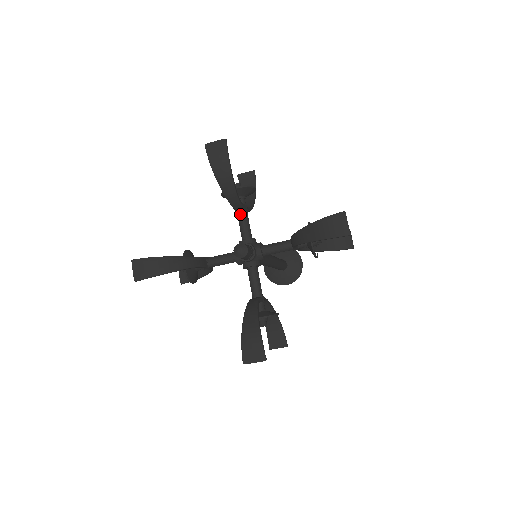
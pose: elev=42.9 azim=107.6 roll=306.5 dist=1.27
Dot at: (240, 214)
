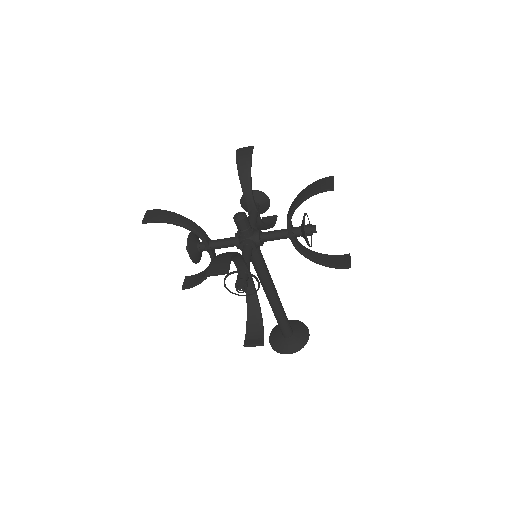
Dot at: (251, 212)
